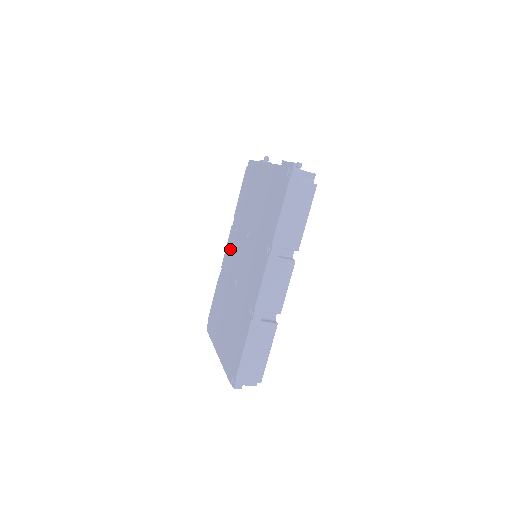
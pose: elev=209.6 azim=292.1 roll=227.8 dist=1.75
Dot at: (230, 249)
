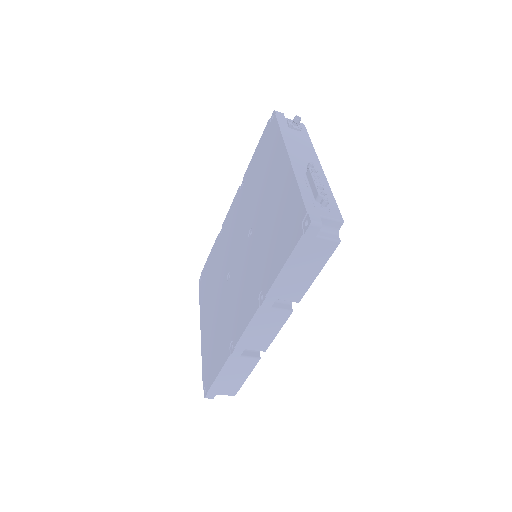
Dot at: (232, 219)
